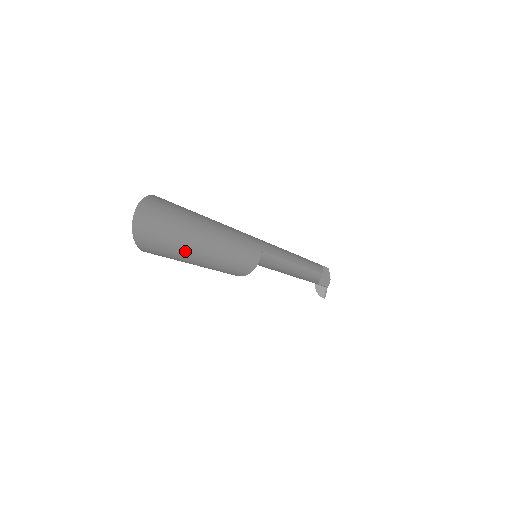
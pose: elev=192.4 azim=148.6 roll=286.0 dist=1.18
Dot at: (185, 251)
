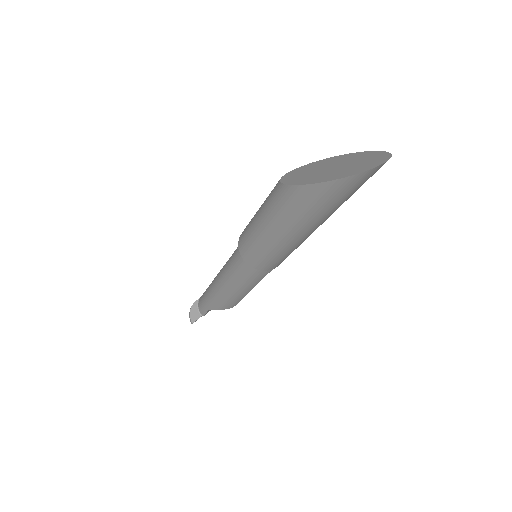
Dot at: (317, 217)
